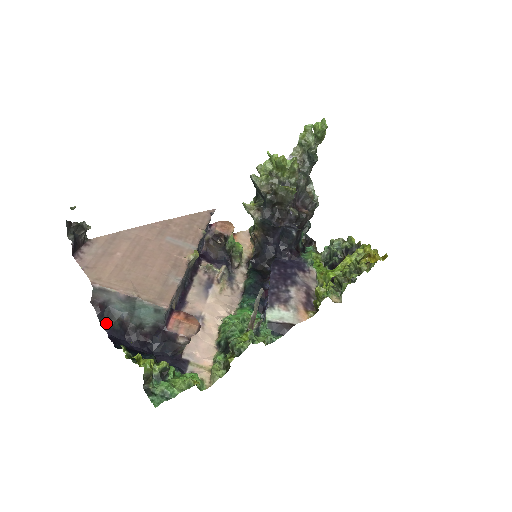
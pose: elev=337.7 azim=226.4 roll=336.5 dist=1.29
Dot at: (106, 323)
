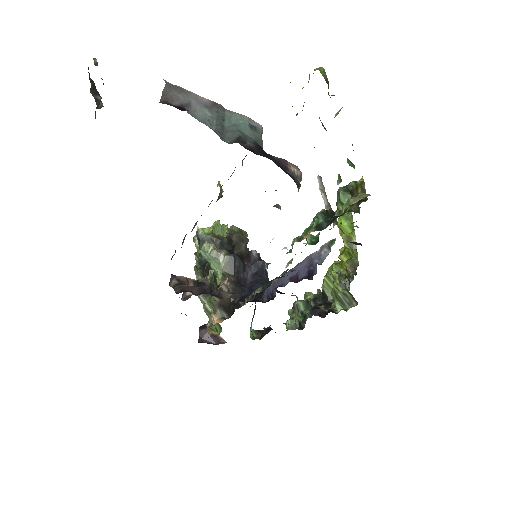
Dot at: occluded
